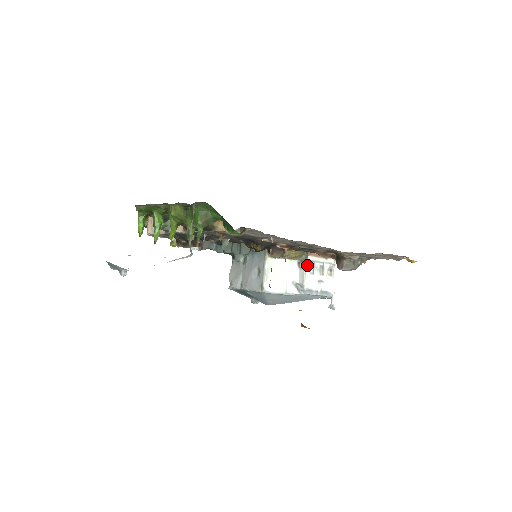
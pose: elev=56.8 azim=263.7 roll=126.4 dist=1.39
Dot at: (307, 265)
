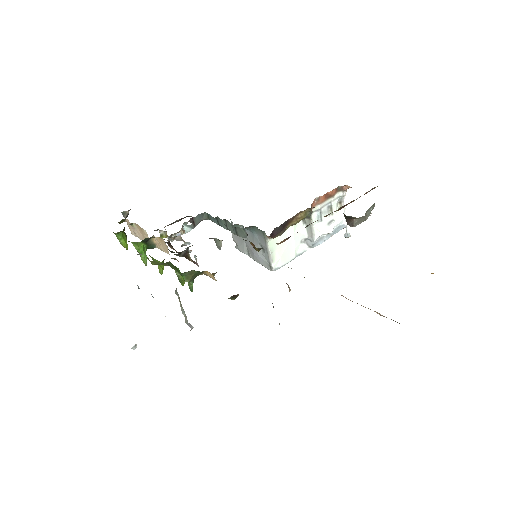
Dot at: (313, 218)
